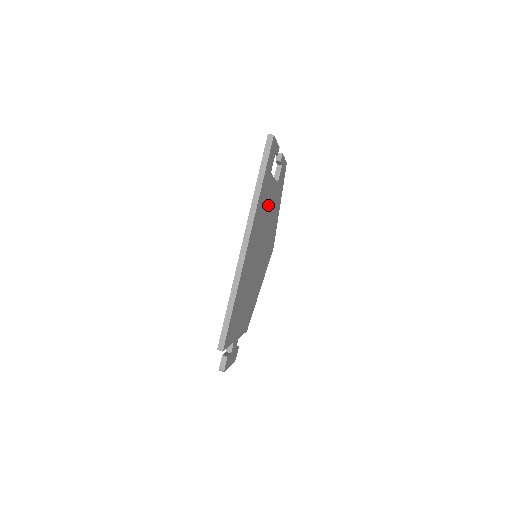
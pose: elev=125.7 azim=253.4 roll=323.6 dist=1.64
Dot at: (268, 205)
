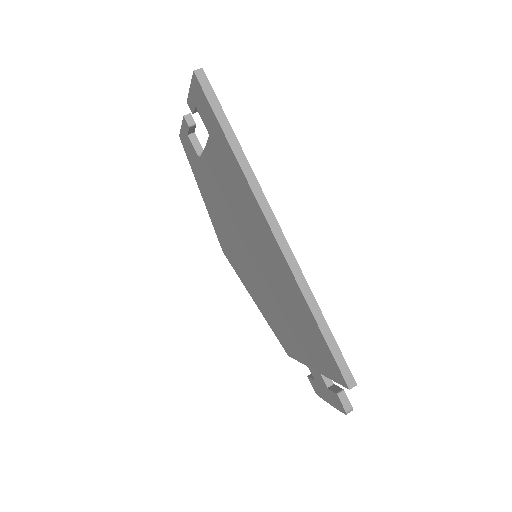
Dot at: occluded
